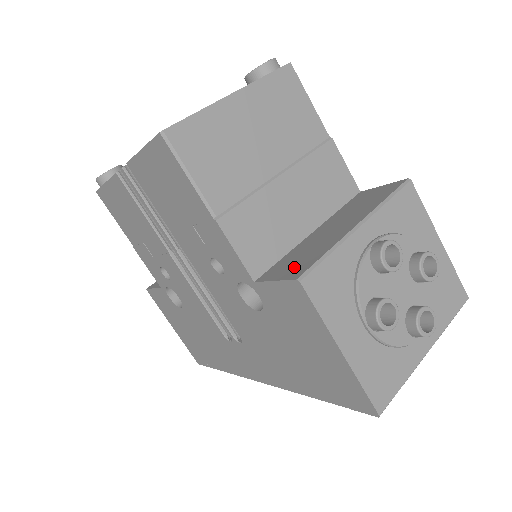
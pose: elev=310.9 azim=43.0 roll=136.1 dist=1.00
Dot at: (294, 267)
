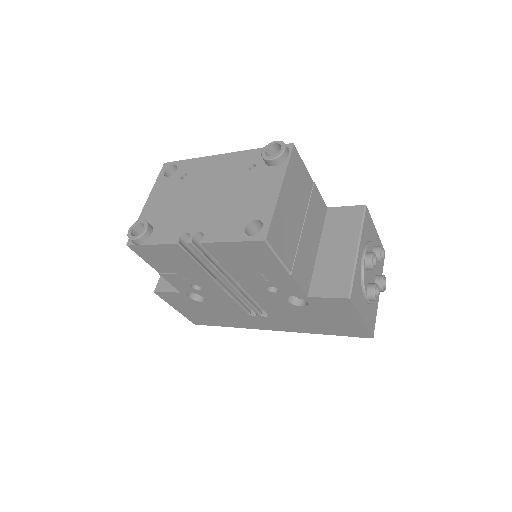
Dot at: (335, 286)
